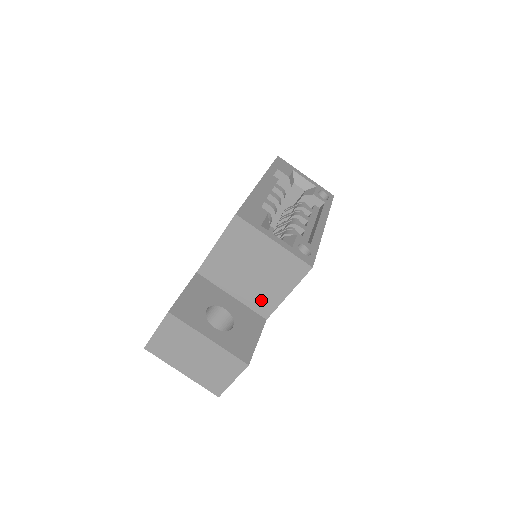
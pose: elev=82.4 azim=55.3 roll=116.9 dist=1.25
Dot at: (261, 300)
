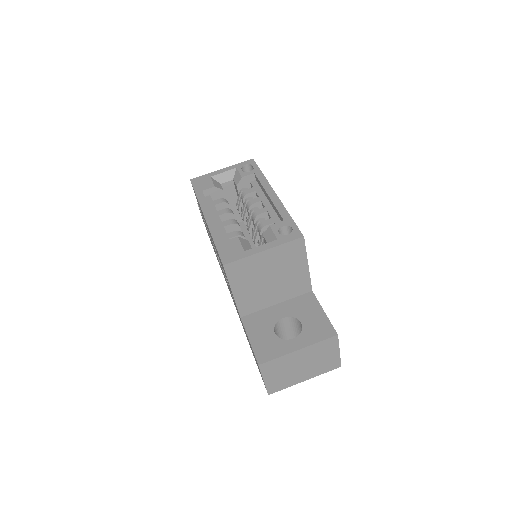
Dot at: (296, 286)
